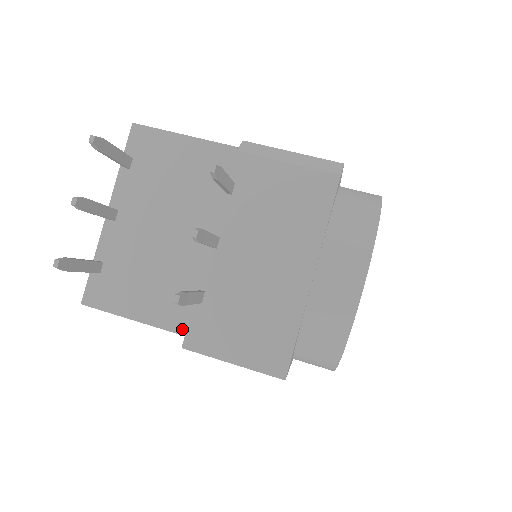
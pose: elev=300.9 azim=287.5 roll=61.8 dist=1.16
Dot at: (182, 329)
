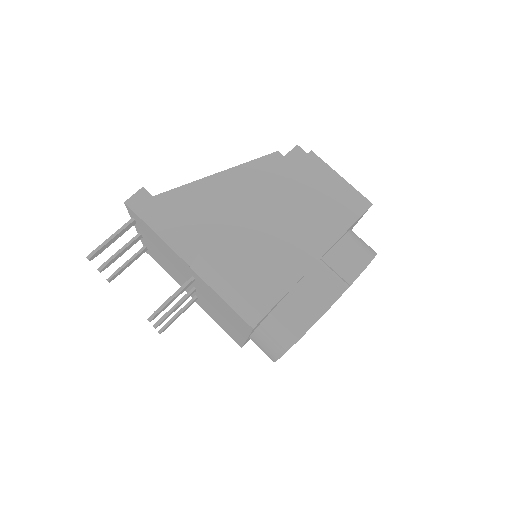
Dot at: occluded
